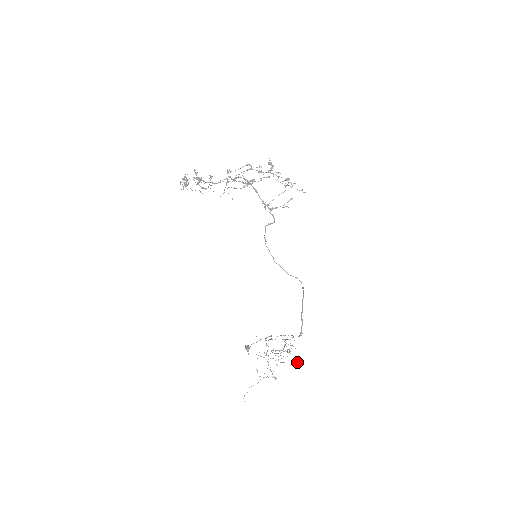
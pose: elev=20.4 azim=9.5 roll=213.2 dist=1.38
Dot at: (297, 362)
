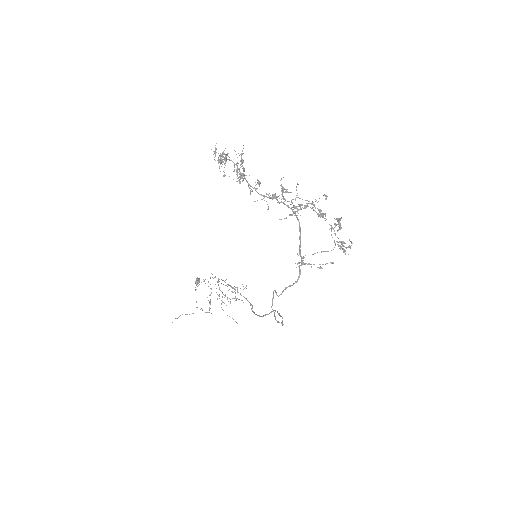
Dot at: (237, 323)
